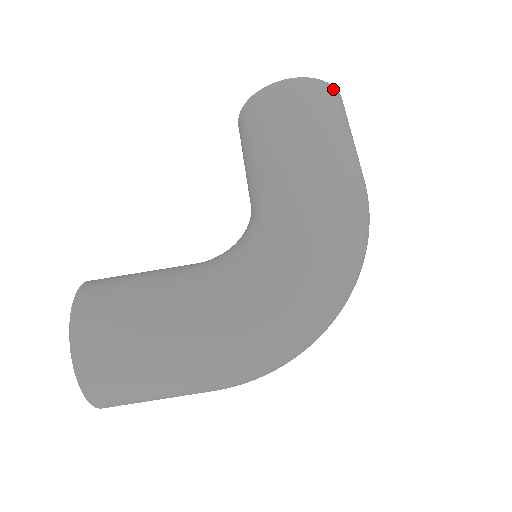
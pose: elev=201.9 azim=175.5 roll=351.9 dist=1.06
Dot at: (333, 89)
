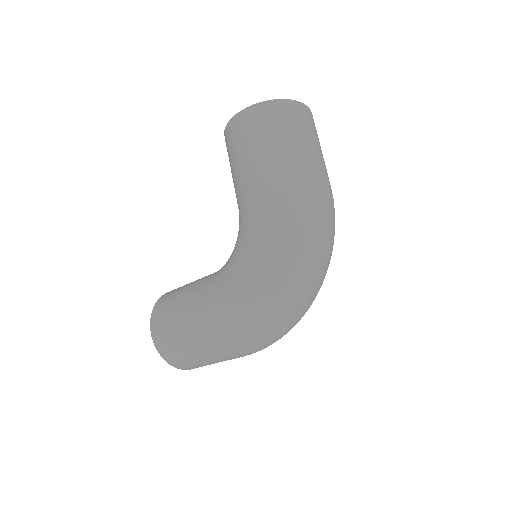
Dot at: (277, 103)
